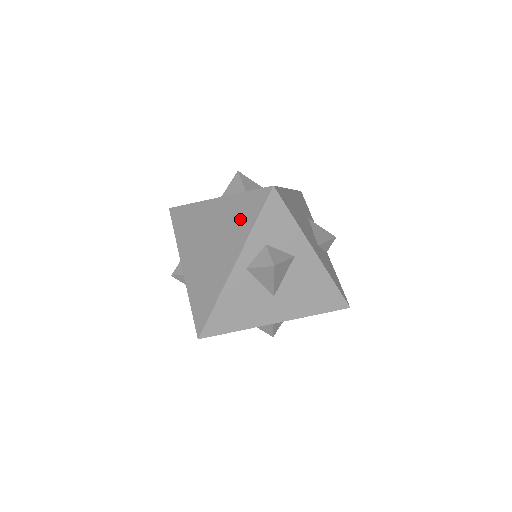
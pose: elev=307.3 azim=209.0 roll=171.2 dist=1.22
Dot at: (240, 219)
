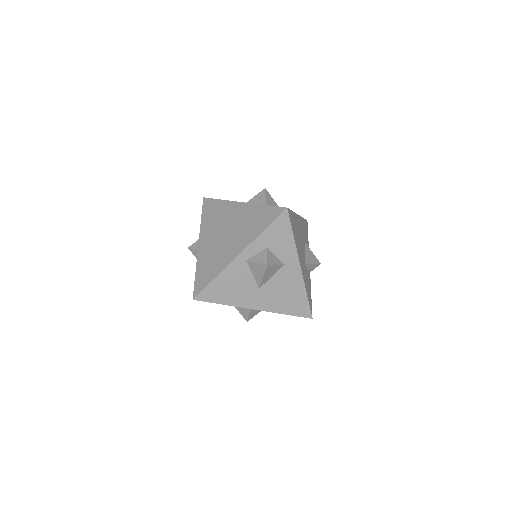
Dot at: (255, 223)
